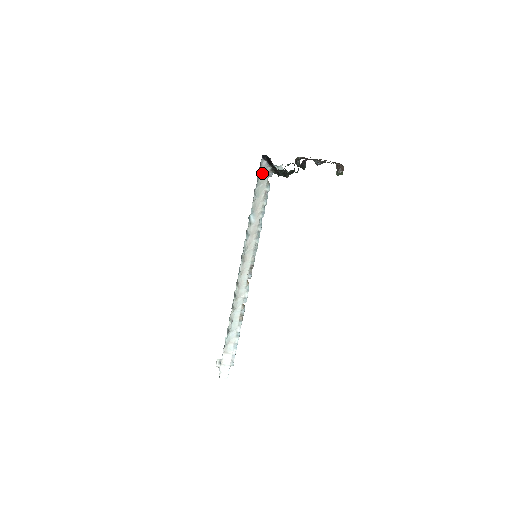
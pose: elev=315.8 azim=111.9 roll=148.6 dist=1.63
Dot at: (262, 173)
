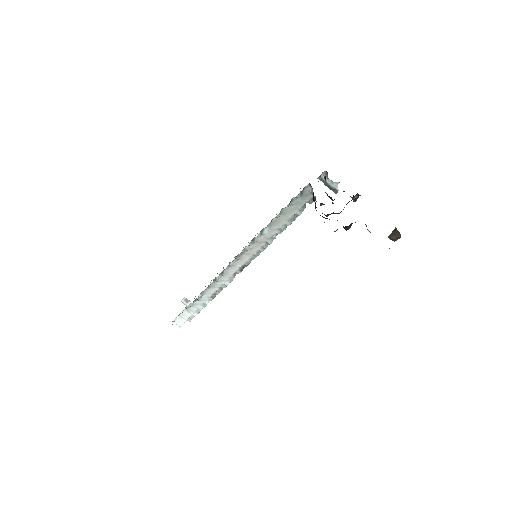
Dot at: (301, 197)
